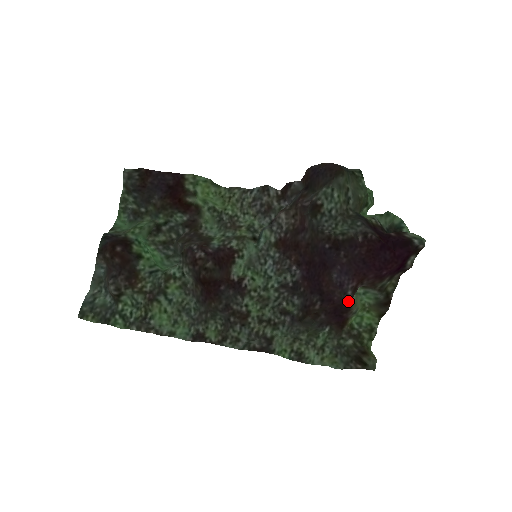
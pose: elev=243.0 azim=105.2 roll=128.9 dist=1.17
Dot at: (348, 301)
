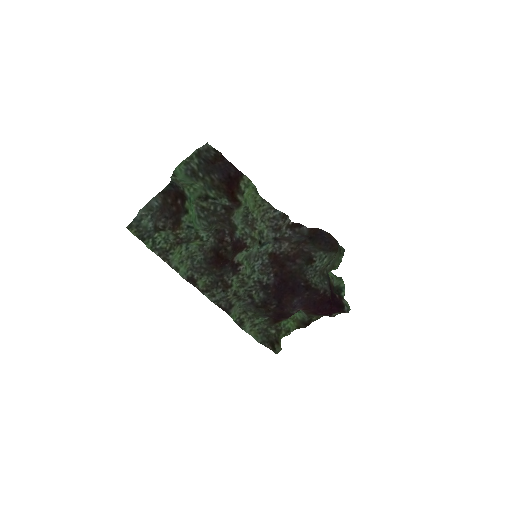
Dot at: (291, 315)
